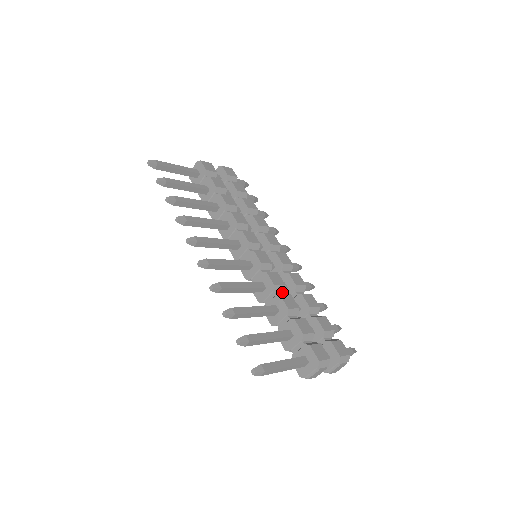
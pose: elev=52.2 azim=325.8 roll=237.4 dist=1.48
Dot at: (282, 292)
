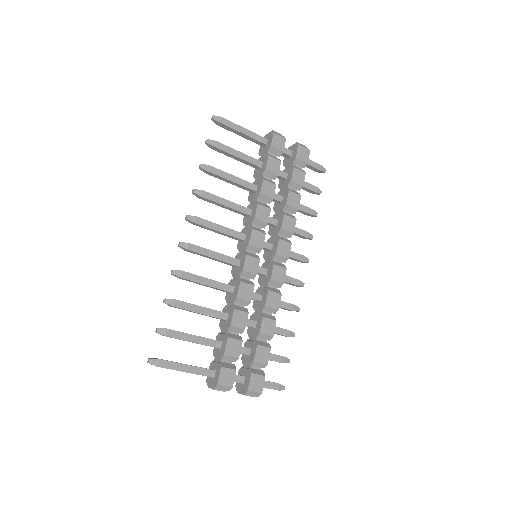
Dot at: (257, 301)
